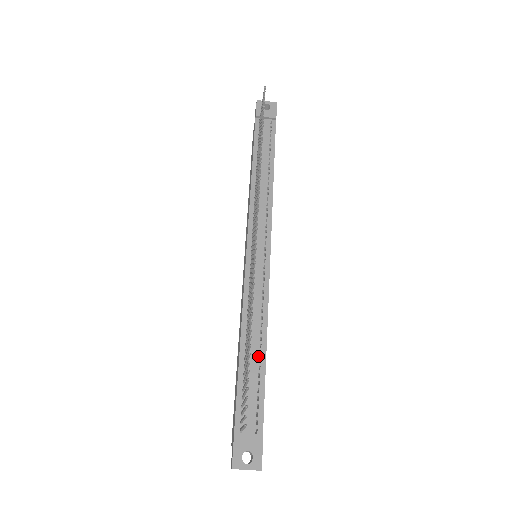
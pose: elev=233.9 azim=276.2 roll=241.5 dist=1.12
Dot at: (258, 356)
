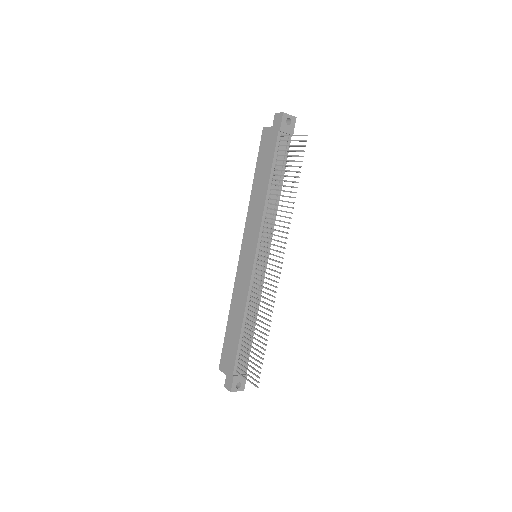
Dot at: (251, 329)
